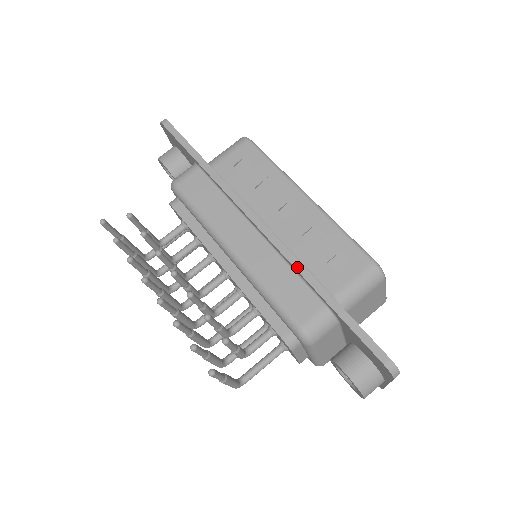
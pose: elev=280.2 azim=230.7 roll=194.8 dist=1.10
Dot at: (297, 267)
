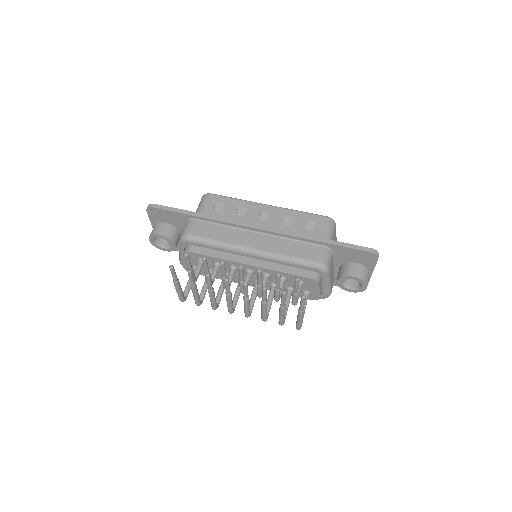
Dot at: (296, 236)
